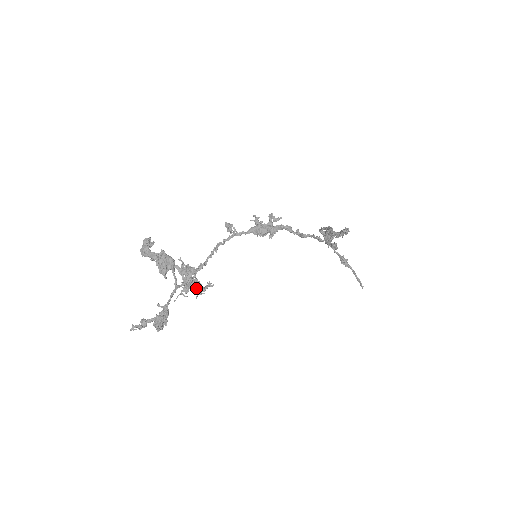
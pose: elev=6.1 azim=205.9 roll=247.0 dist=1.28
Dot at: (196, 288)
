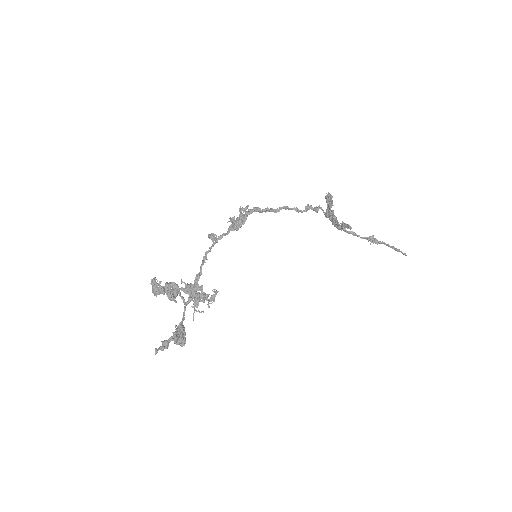
Dot at: (206, 300)
